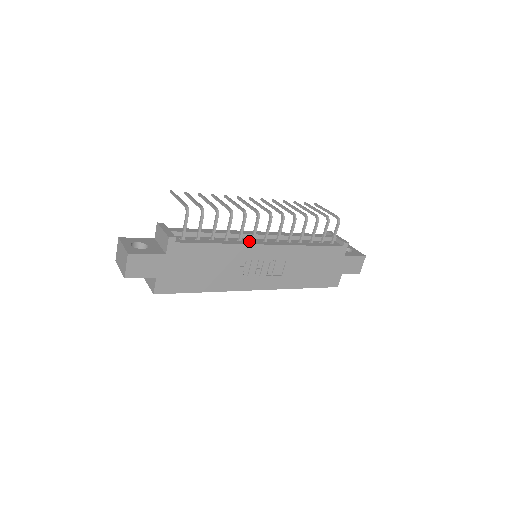
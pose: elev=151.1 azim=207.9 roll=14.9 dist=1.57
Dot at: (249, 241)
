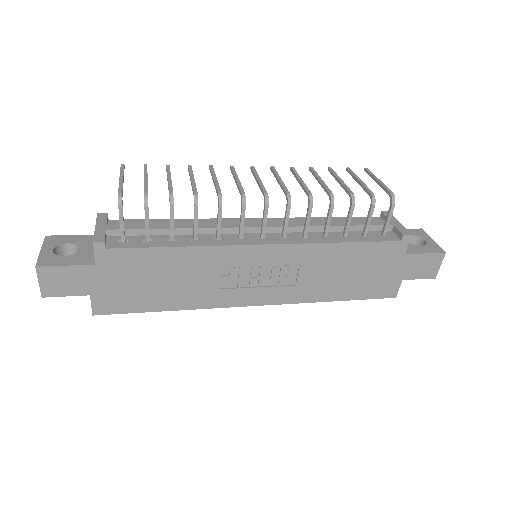
Dot at: (234, 239)
